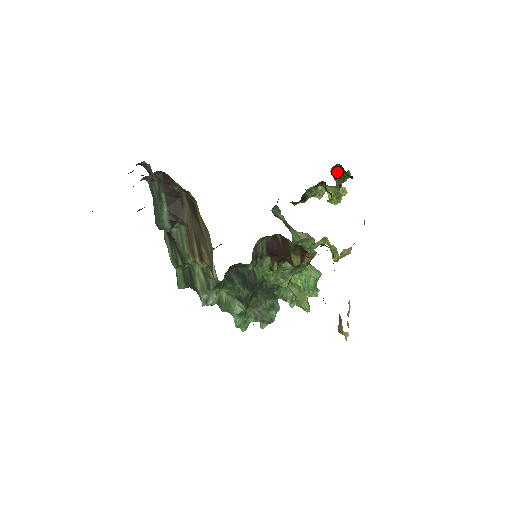
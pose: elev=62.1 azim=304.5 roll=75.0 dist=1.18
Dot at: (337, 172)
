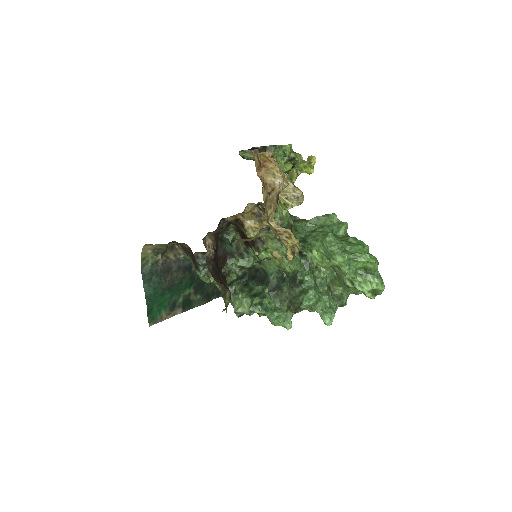
Dot at: occluded
